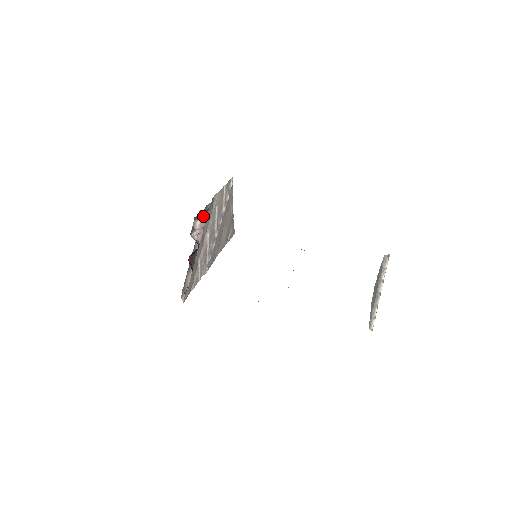
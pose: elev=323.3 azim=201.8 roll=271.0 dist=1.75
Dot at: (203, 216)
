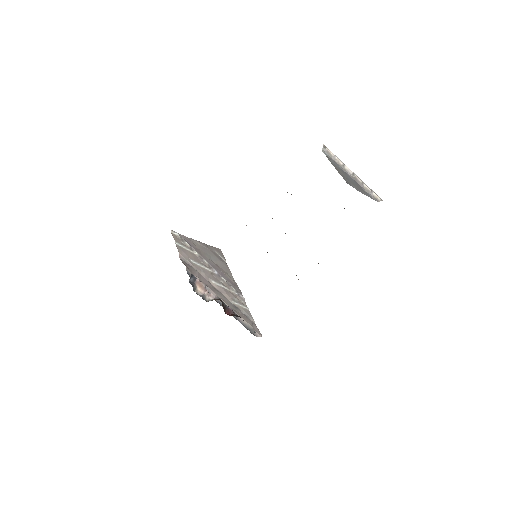
Dot at: (195, 282)
